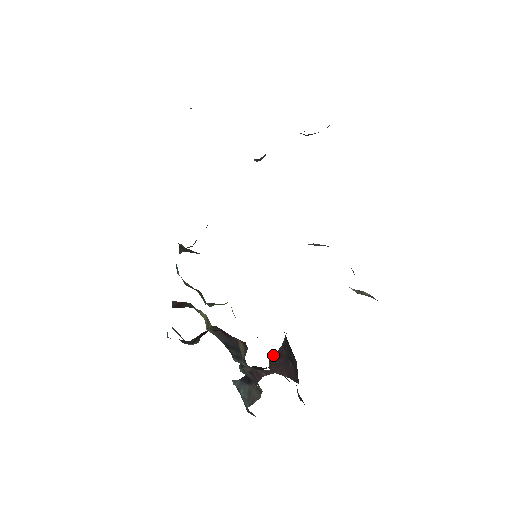
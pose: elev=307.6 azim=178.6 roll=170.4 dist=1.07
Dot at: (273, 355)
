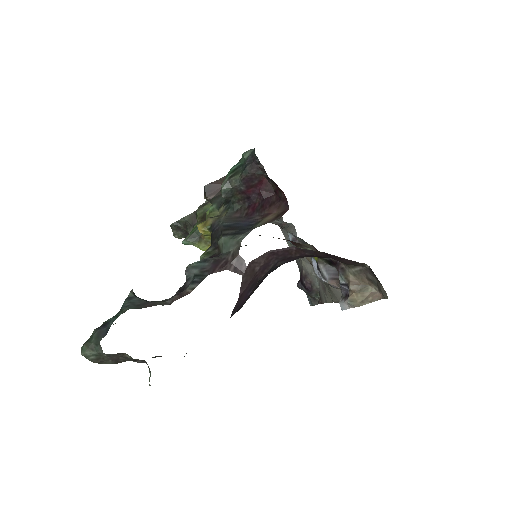
Dot at: (278, 249)
